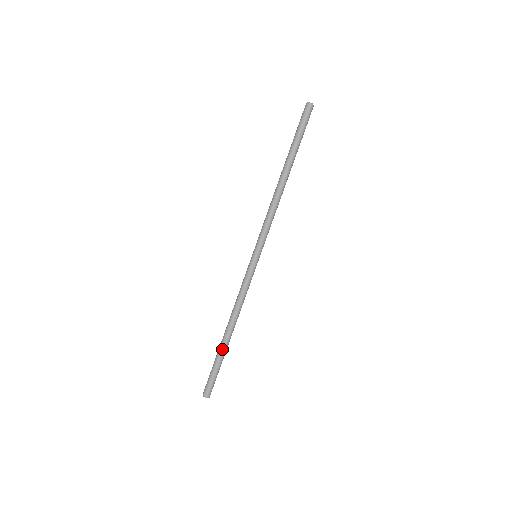
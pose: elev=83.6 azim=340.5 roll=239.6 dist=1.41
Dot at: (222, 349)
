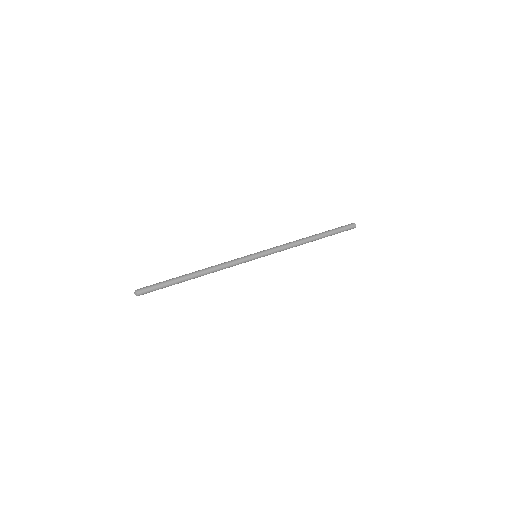
Dot at: (181, 277)
